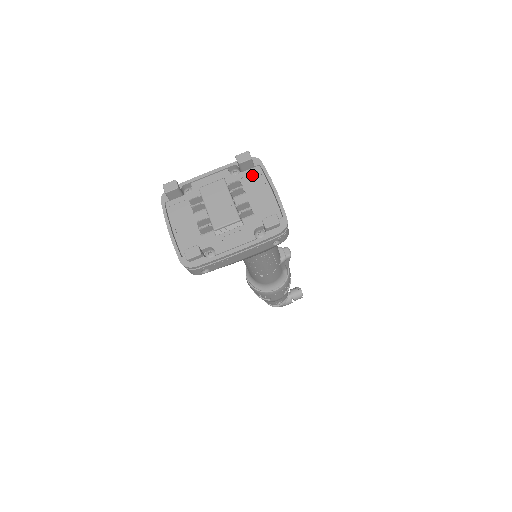
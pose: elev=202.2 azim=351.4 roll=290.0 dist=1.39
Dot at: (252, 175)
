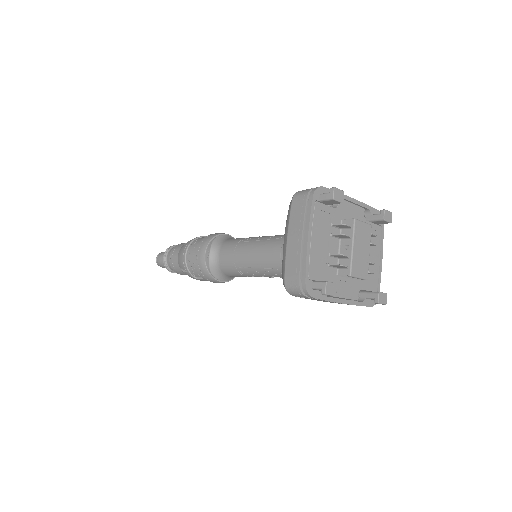
Dot at: (375, 232)
